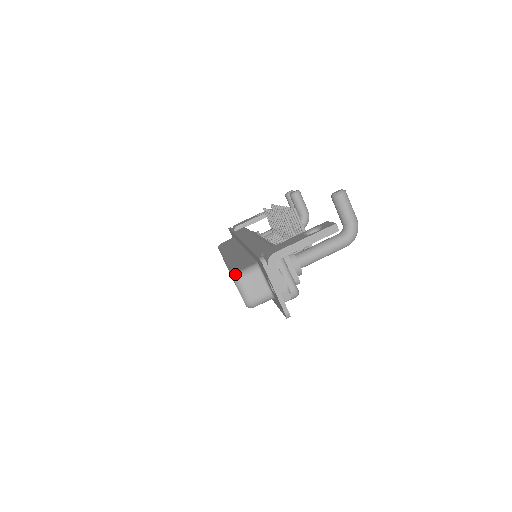
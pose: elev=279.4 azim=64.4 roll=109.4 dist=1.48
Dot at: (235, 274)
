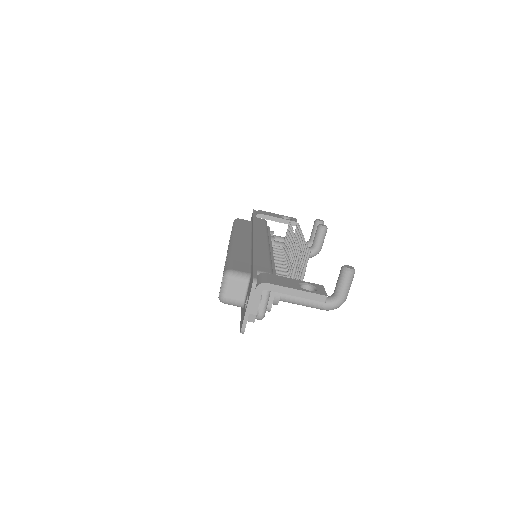
Dot at: (228, 270)
